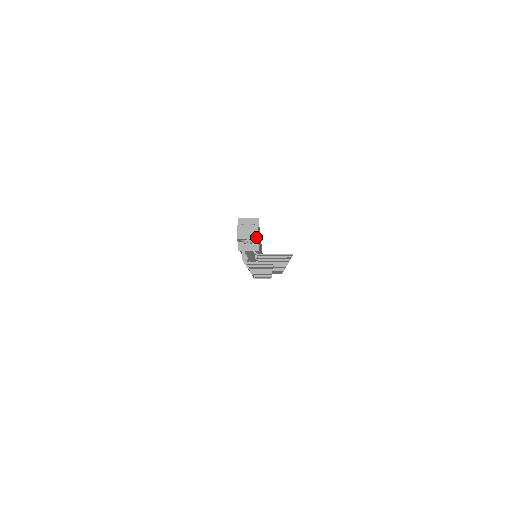
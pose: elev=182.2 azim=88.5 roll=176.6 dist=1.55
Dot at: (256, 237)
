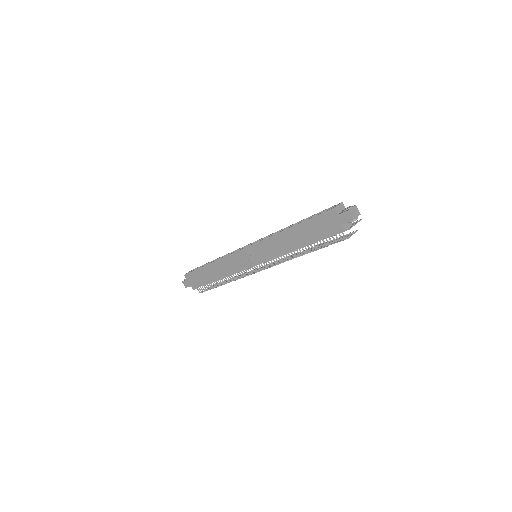
Dot at: (359, 213)
